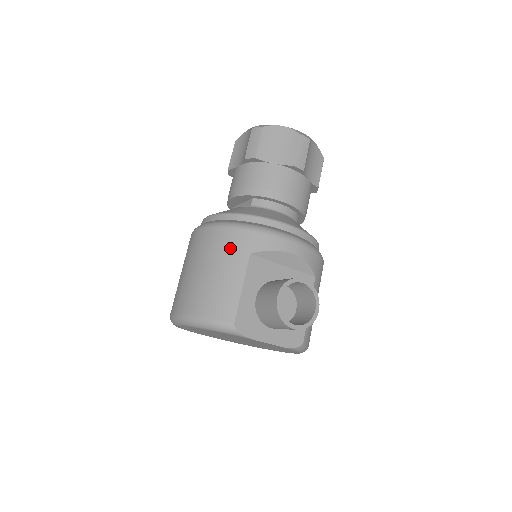
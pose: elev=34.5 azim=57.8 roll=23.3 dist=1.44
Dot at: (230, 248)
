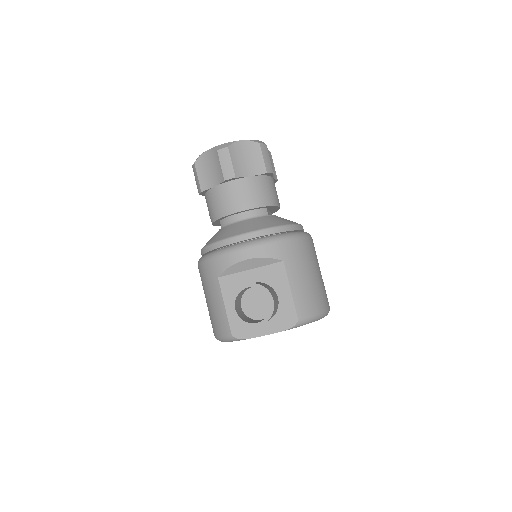
Dot at: (208, 279)
